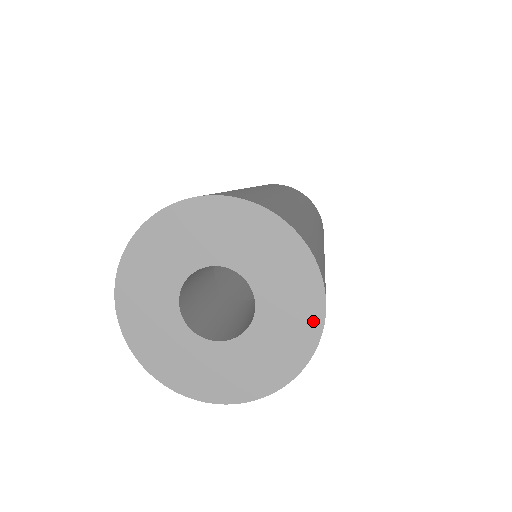
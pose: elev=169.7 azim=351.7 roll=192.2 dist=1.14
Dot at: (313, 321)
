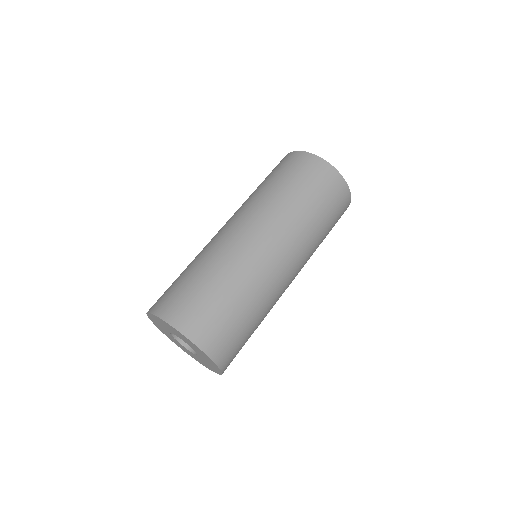
Dot at: (206, 356)
